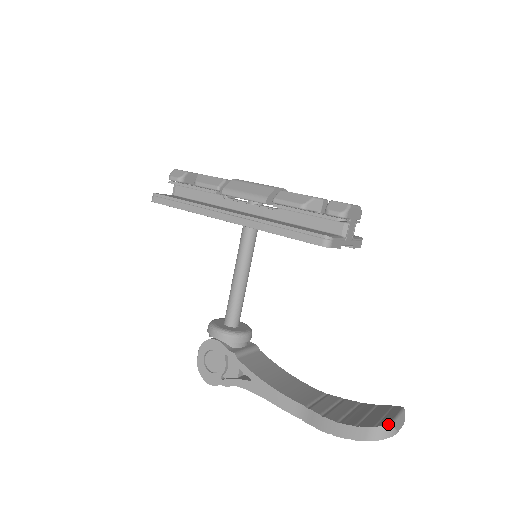
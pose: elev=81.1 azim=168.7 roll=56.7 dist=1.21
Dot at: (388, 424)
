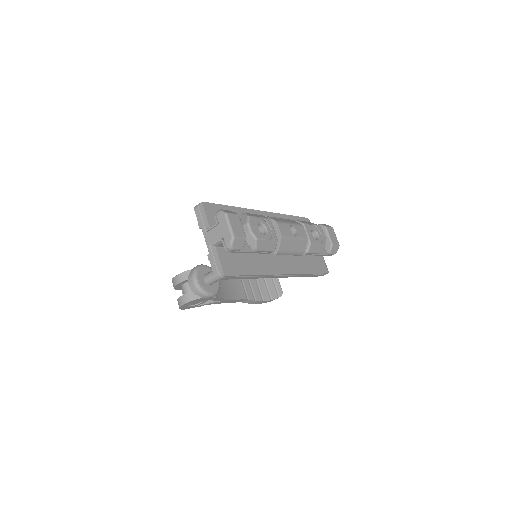
Dot at: occluded
